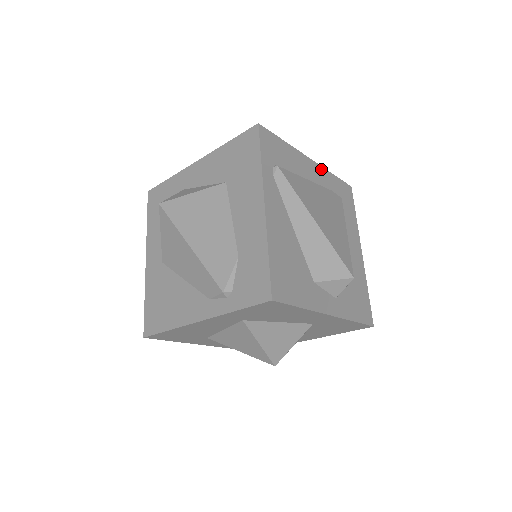
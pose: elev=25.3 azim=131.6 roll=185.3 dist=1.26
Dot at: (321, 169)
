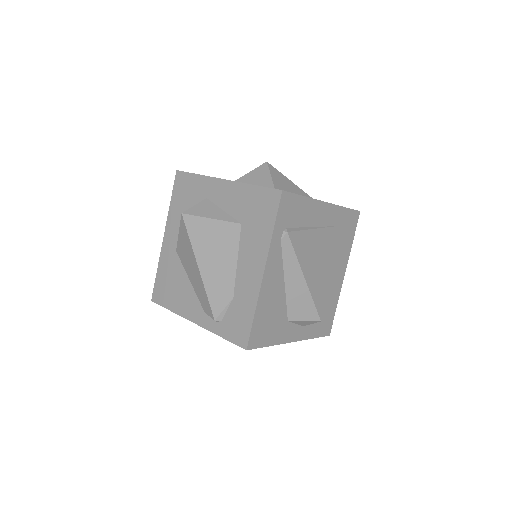
Dot at: (334, 208)
